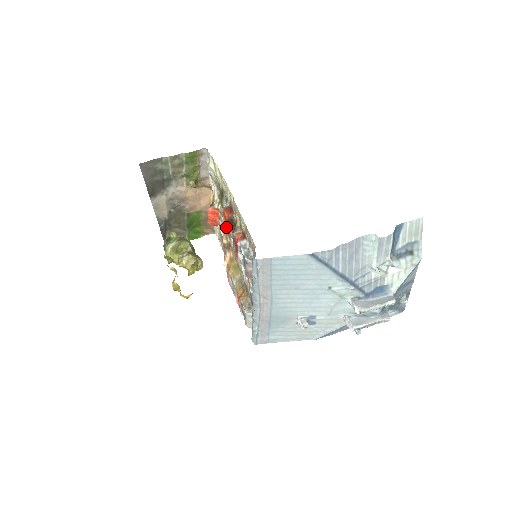
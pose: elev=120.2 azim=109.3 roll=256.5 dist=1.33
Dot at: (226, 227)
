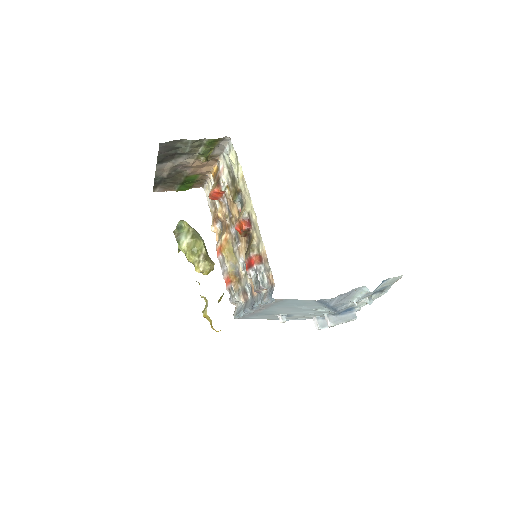
Dot at: (237, 230)
